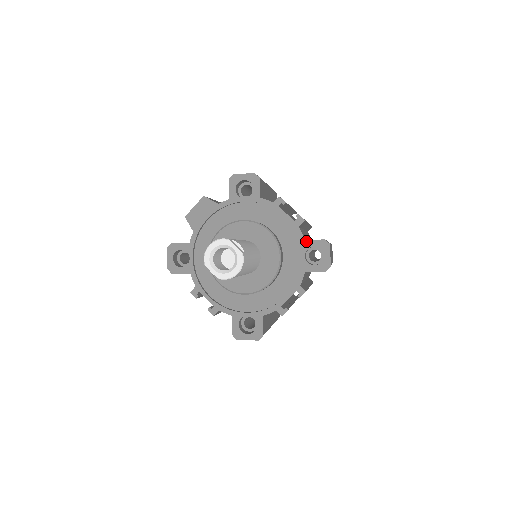
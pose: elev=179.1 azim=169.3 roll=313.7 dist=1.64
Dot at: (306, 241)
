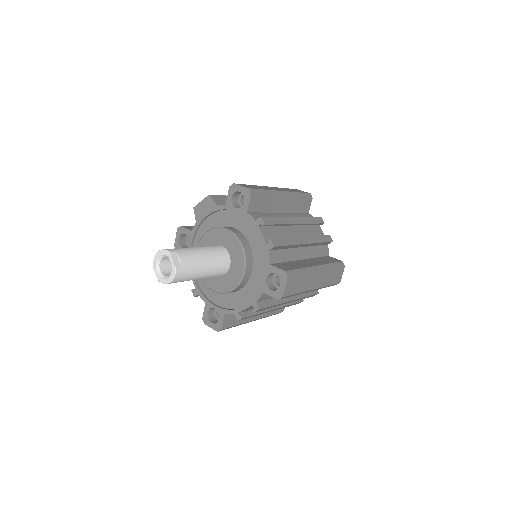
Dot at: (270, 266)
